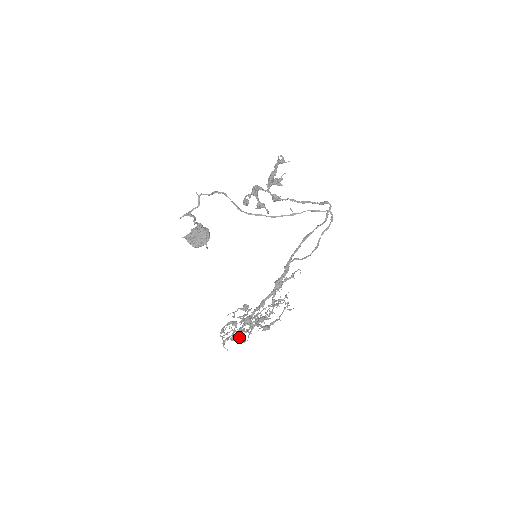
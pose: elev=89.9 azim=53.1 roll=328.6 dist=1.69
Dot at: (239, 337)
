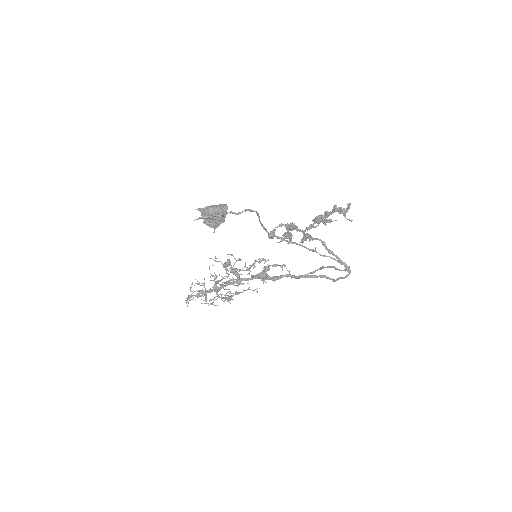
Dot at: (203, 296)
